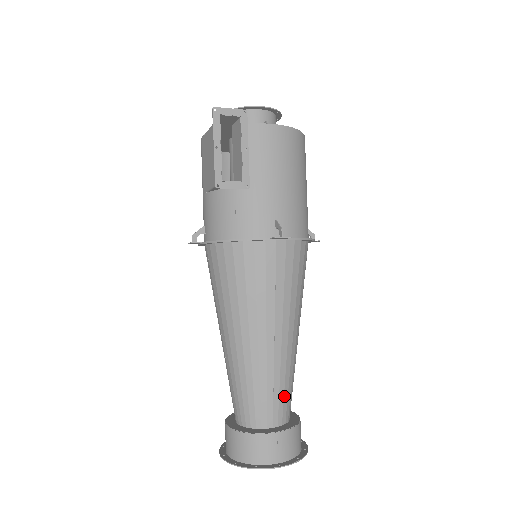
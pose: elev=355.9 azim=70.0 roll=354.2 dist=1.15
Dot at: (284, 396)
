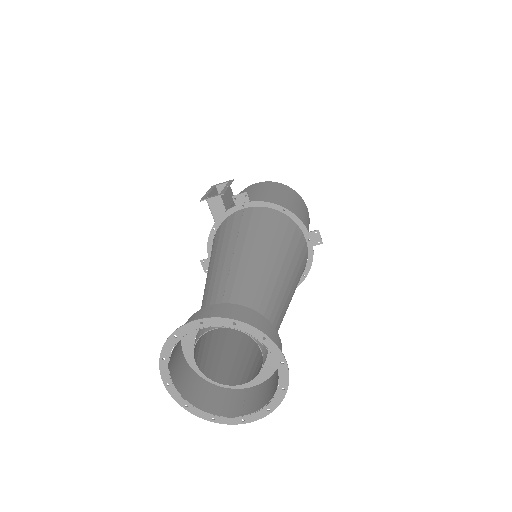
Dot at: (240, 293)
